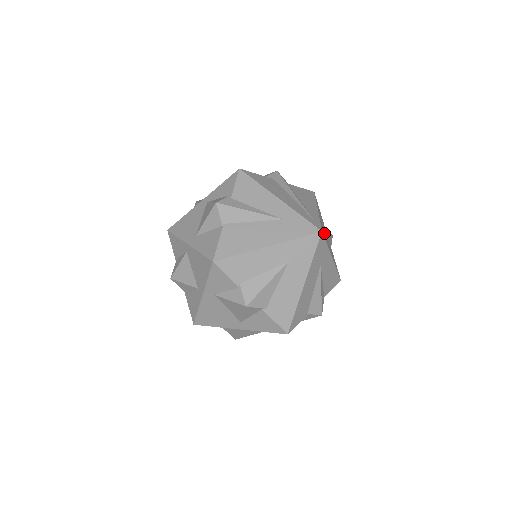
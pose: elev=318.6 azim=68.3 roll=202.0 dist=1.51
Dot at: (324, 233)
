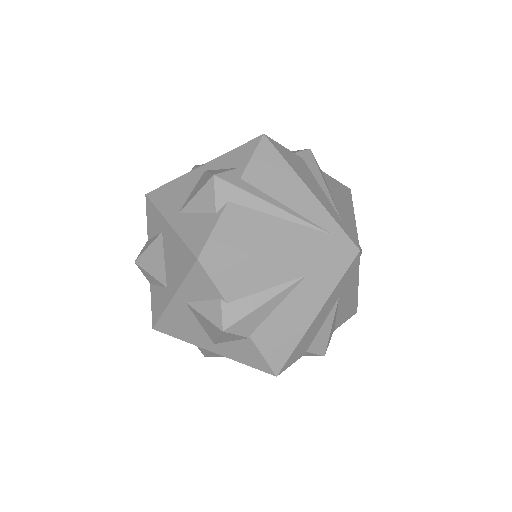
Dot at: (340, 216)
